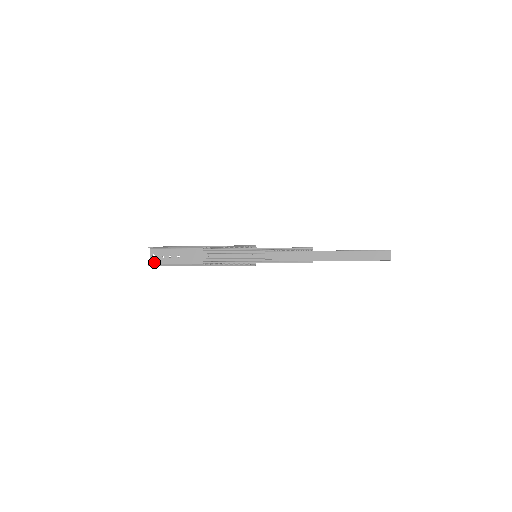
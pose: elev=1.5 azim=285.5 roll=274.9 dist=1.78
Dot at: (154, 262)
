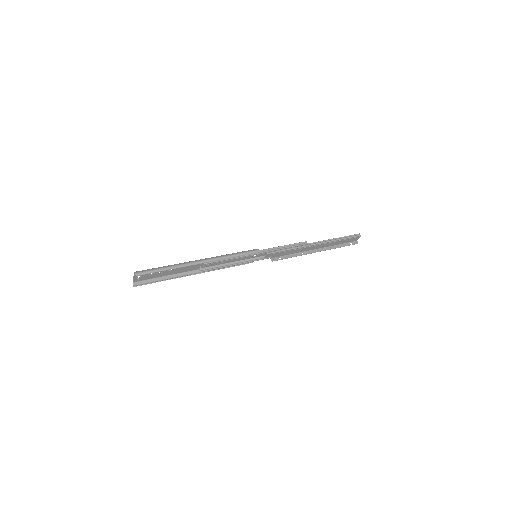
Dot at: (139, 280)
